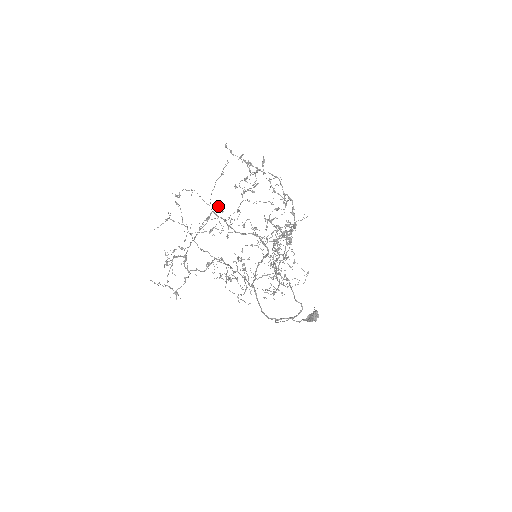
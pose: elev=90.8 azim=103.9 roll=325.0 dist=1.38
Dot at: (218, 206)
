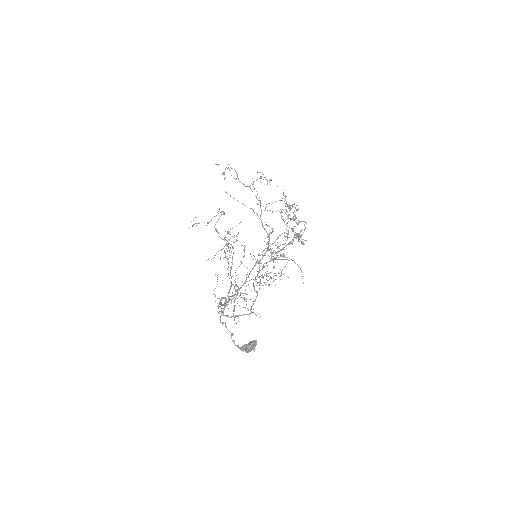
Dot at: (270, 180)
